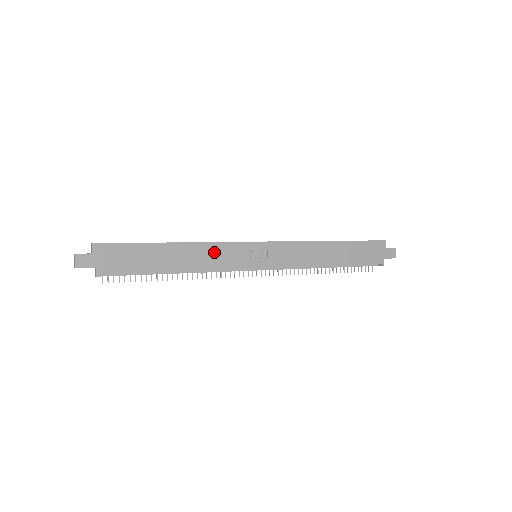
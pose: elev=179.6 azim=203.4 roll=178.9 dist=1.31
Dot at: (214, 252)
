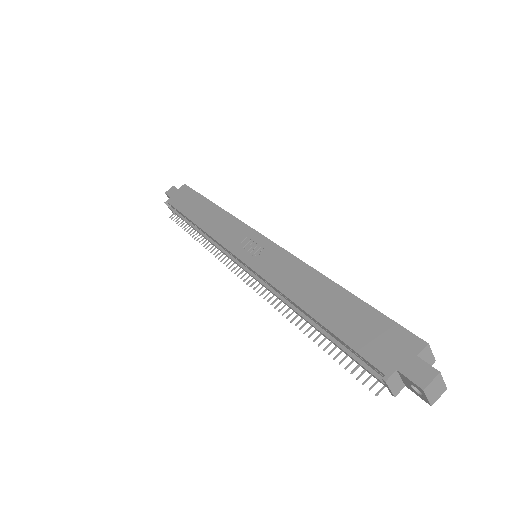
Dot at: (226, 224)
